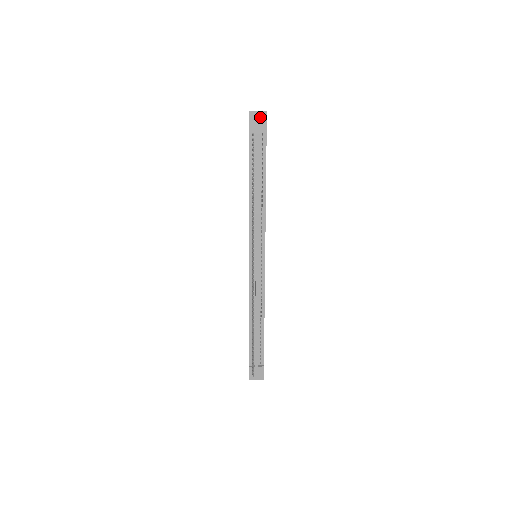
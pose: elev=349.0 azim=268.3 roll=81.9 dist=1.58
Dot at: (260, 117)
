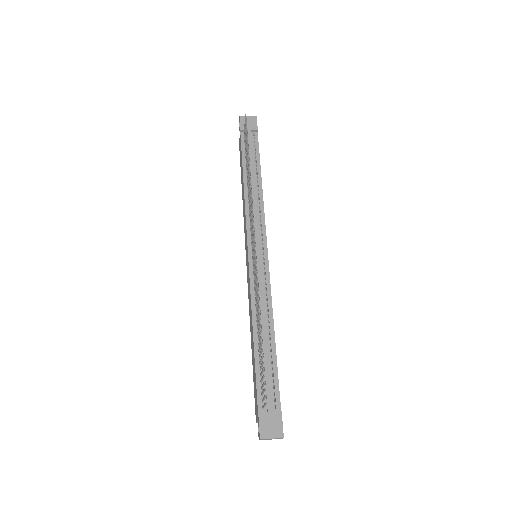
Dot at: (250, 120)
